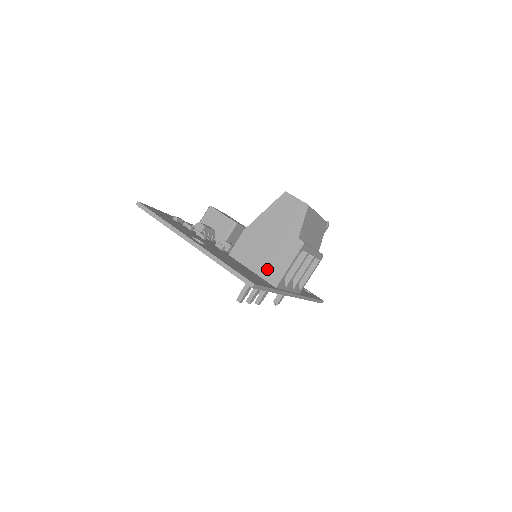
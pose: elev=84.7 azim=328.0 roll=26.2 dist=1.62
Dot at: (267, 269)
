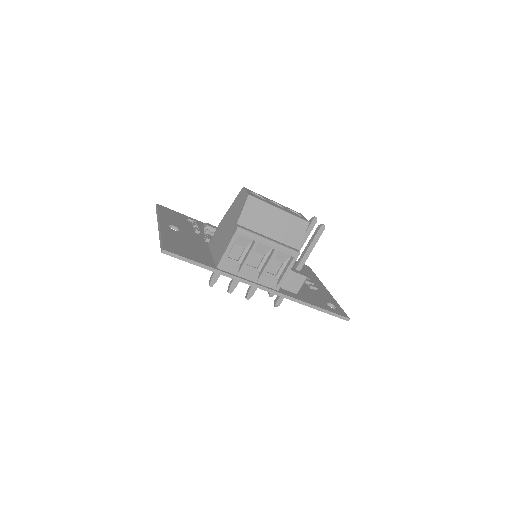
Dot at: (218, 253)
